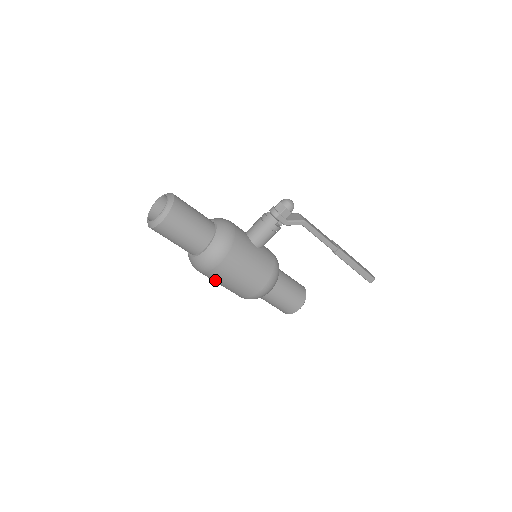
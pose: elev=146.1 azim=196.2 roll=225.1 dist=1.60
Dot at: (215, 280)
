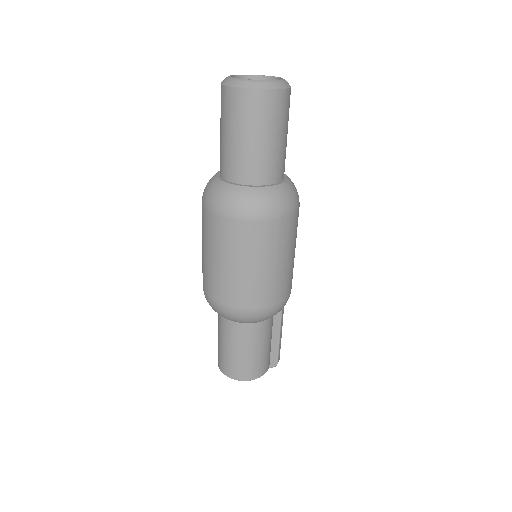
Dot at: (267, 247)
